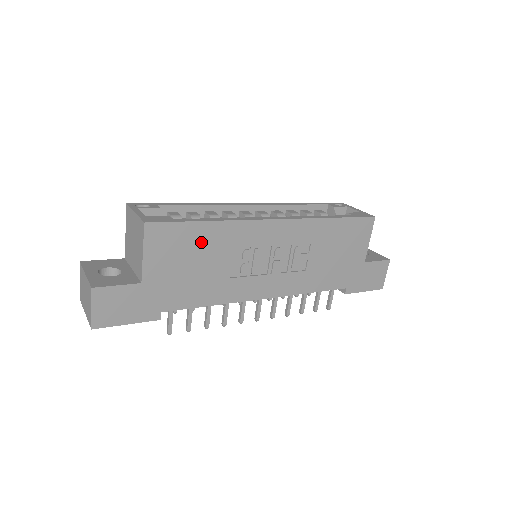
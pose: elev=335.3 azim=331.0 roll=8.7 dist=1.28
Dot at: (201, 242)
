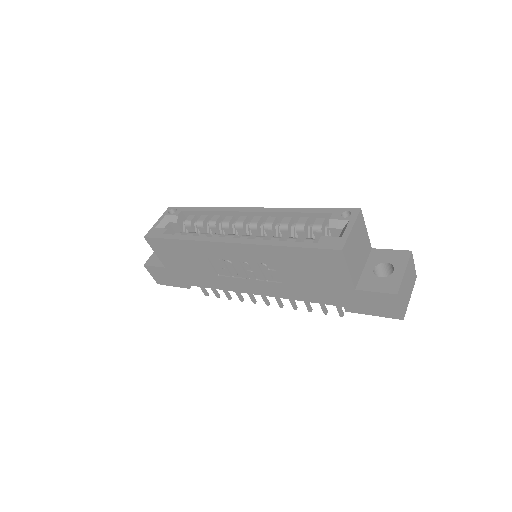
Dot at: (183, 251)
